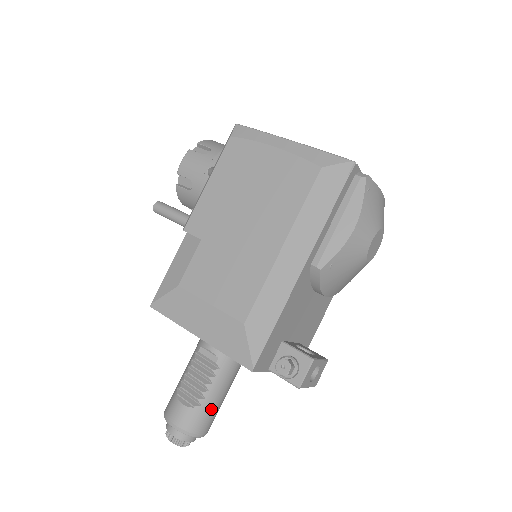
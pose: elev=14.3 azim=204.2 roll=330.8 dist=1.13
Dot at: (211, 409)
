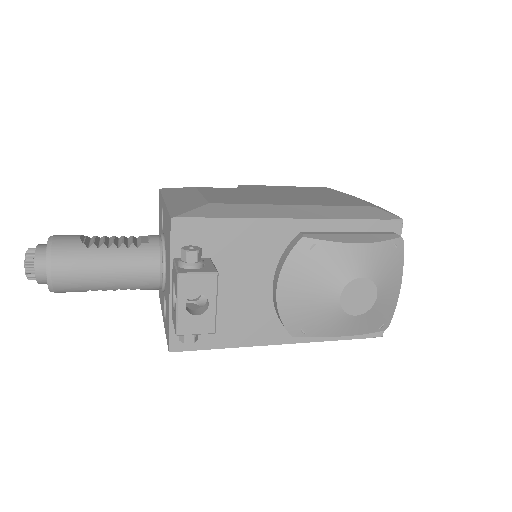
Dot at: (87, 262)
